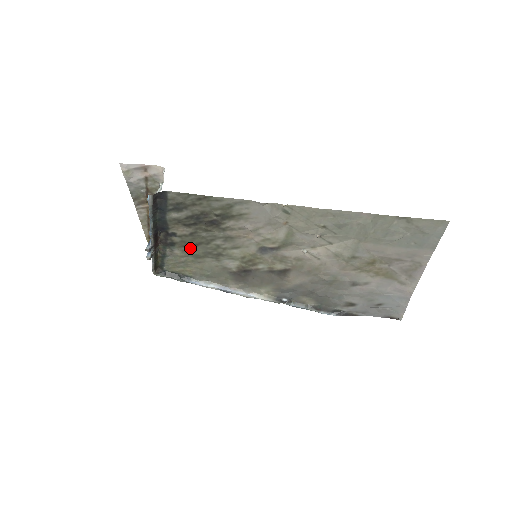
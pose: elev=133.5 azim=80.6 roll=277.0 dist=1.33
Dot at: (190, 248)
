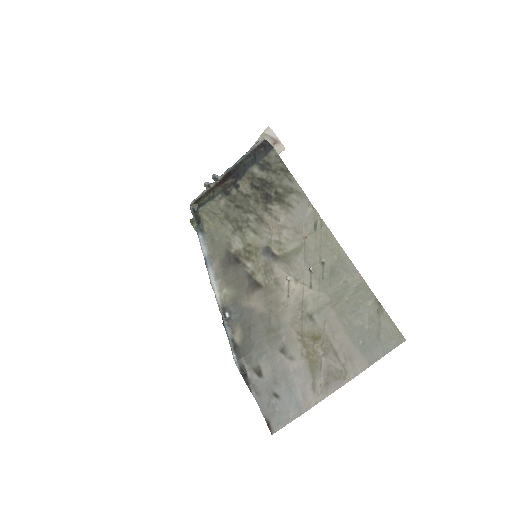
Dot at: (232, 206)
